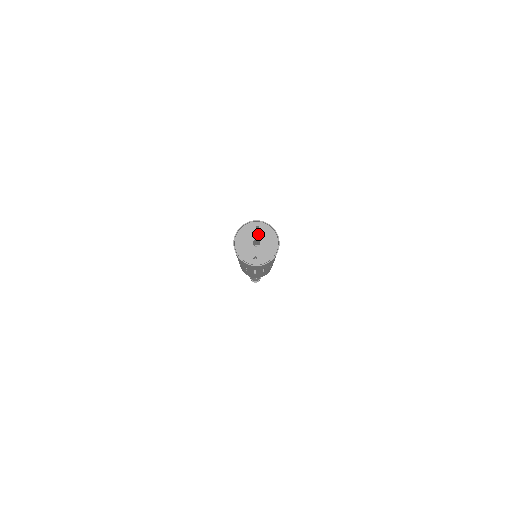
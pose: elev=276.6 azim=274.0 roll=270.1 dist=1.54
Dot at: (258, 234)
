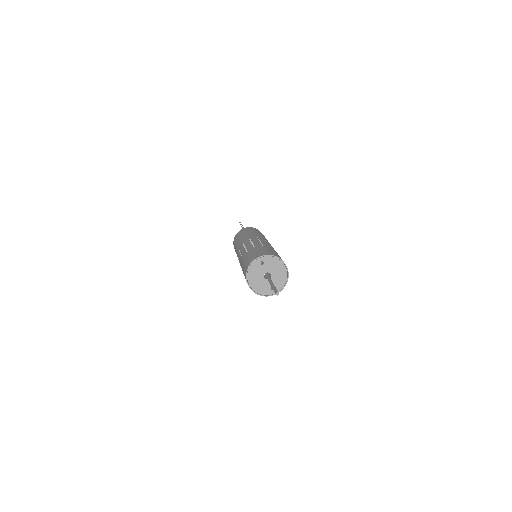
Dot at: (265, 268)
